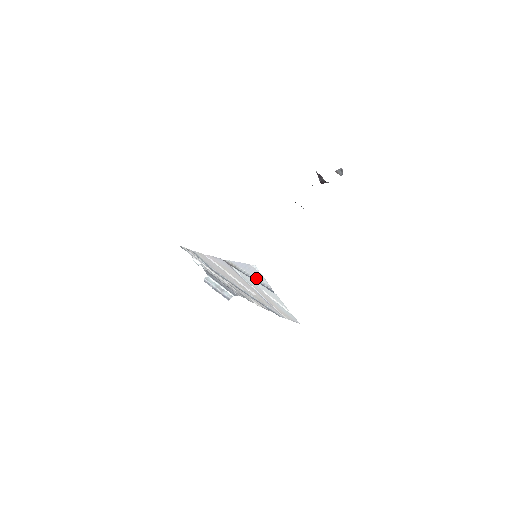
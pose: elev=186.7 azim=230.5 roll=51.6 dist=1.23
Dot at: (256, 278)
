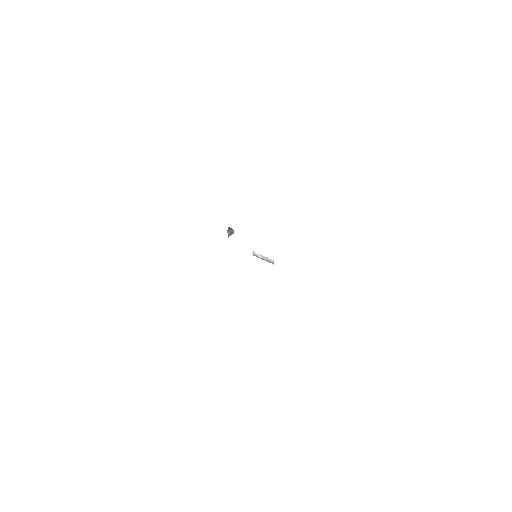
Dot at: occluded
